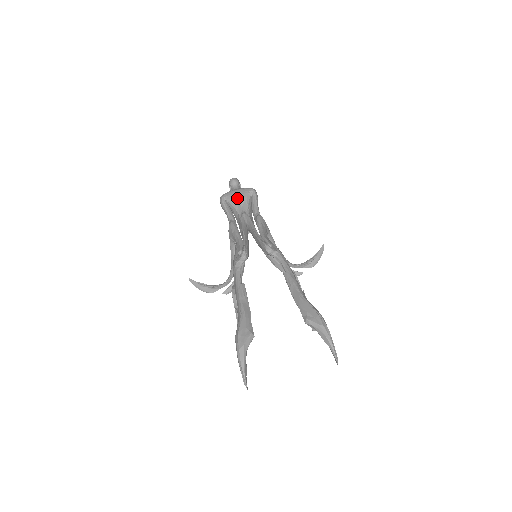
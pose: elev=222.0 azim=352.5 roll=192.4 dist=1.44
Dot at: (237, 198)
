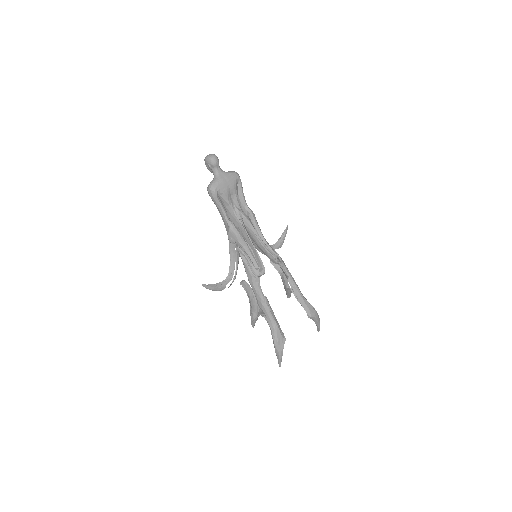
Dot at: (229, 191)
